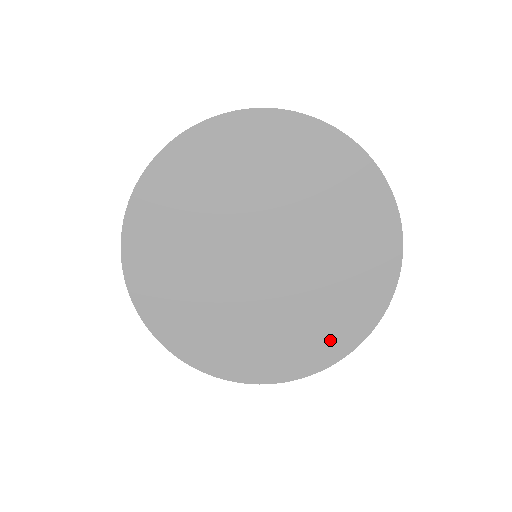
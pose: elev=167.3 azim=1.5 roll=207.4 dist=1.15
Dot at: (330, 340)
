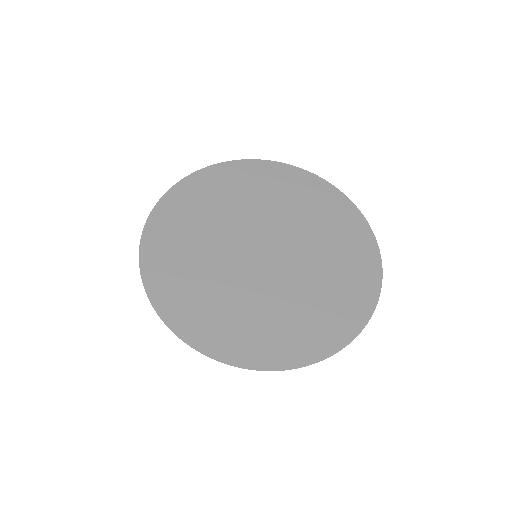
Dot at: (253, 345)
